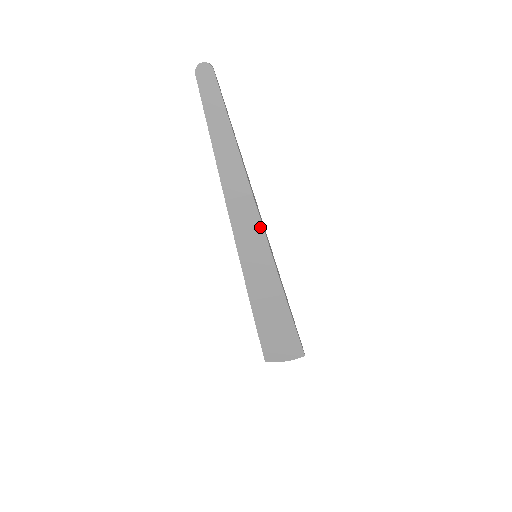
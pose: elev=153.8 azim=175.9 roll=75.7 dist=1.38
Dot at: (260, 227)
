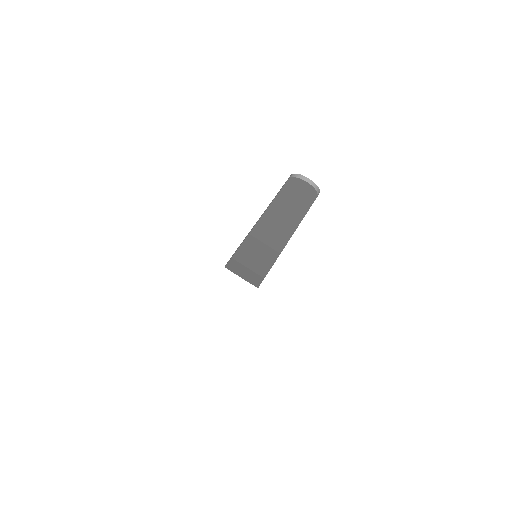
Dot at: (272, 261)
